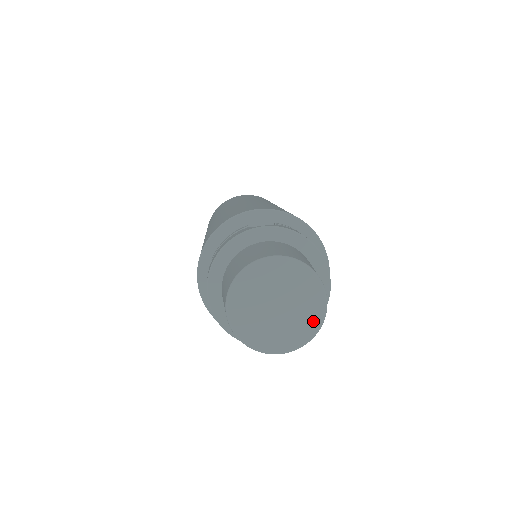
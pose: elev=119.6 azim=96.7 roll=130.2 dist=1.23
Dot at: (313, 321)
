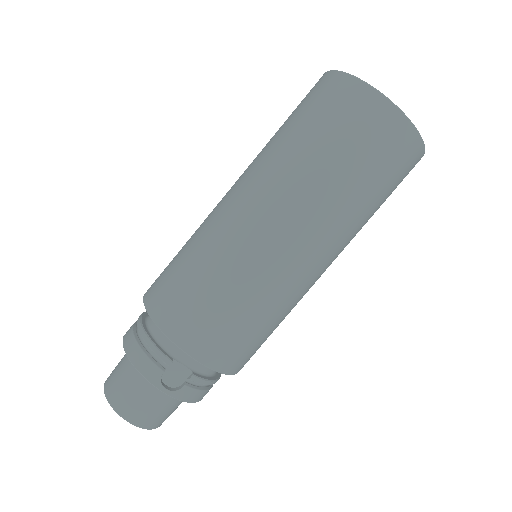
Dot at: occluded
